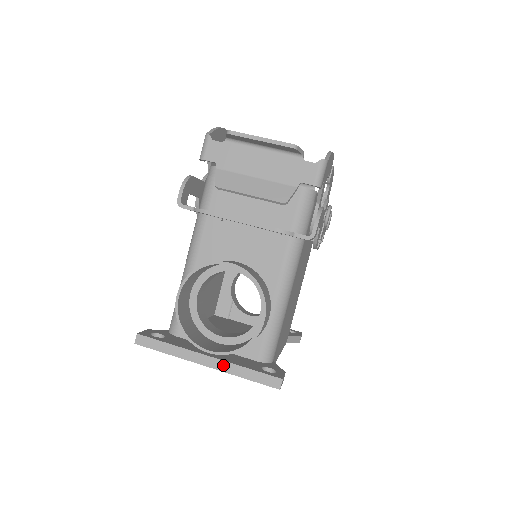
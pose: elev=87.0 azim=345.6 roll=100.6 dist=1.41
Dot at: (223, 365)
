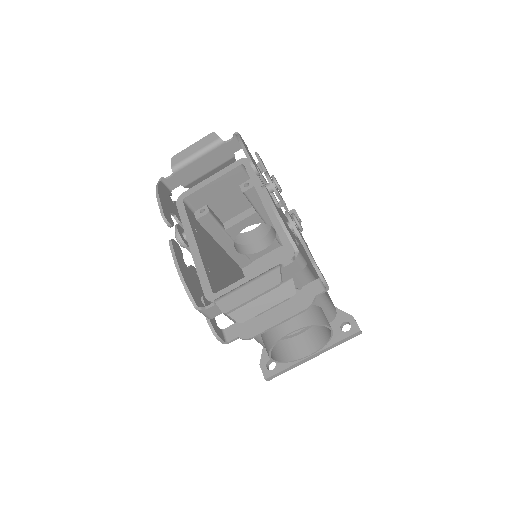
Dot at: (324, 351)
